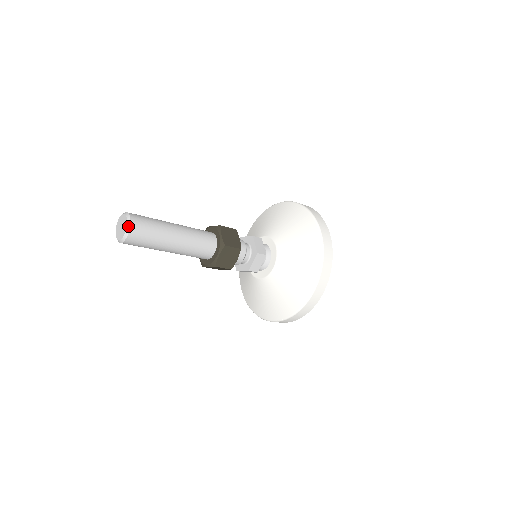
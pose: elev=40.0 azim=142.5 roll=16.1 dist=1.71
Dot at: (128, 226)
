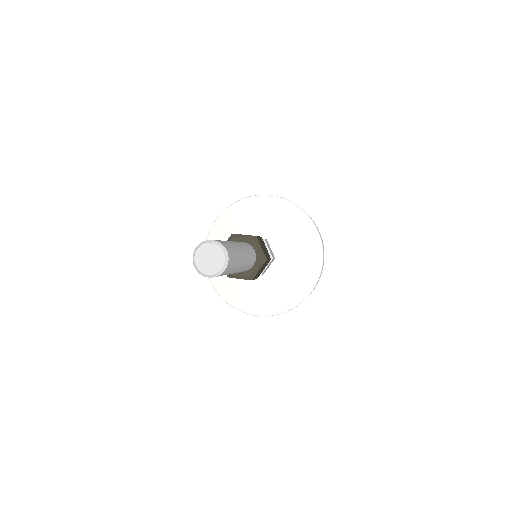
Dot at: (226, 260)
